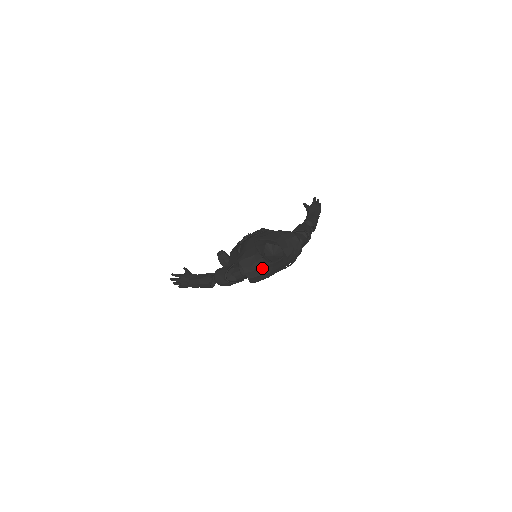
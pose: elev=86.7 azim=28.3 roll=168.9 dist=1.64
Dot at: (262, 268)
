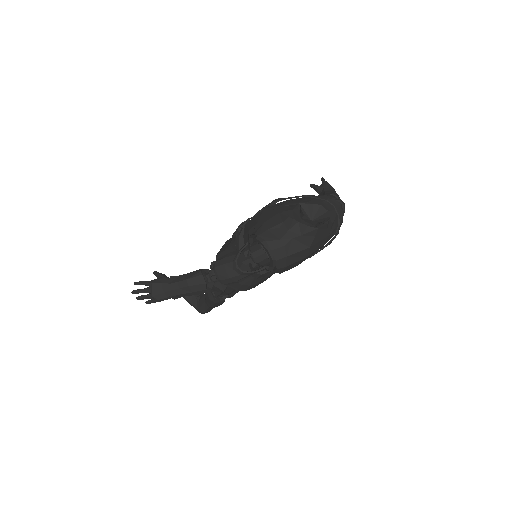
Dot at: (298, 240)
